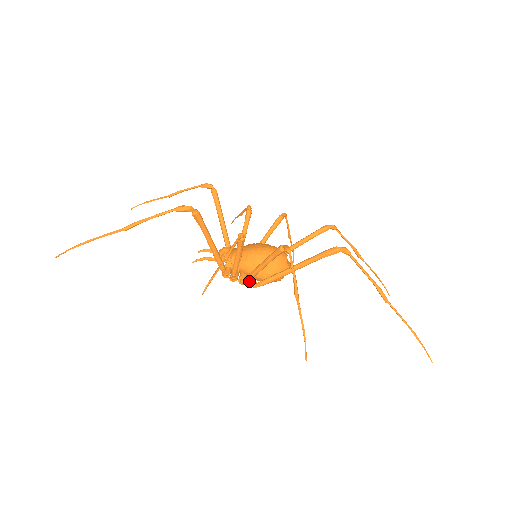
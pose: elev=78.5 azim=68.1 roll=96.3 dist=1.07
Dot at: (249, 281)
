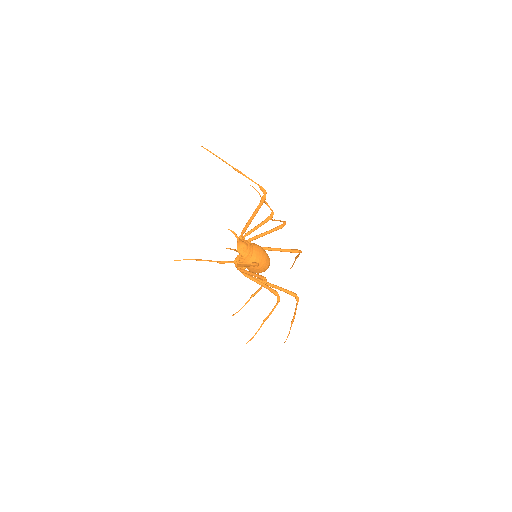
Dot at: occluded
